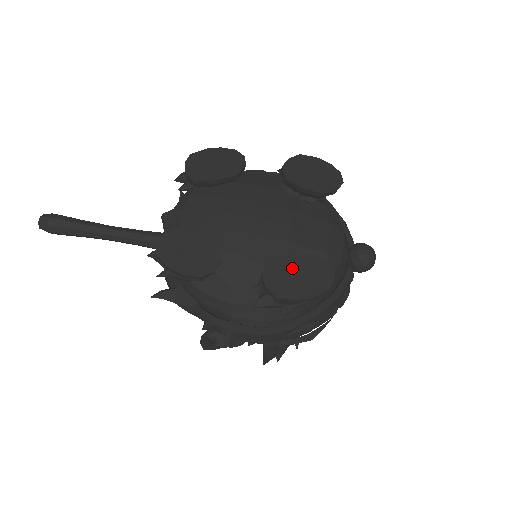
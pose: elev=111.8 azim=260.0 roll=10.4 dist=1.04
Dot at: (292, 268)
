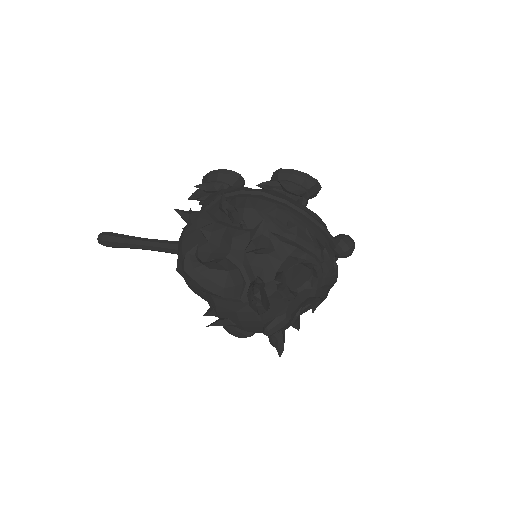
Dot at: occluded
